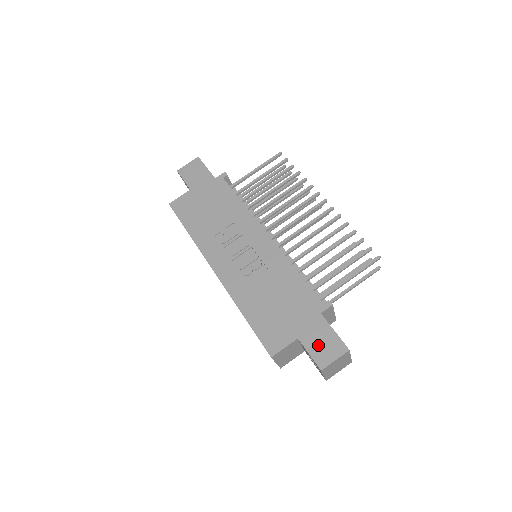
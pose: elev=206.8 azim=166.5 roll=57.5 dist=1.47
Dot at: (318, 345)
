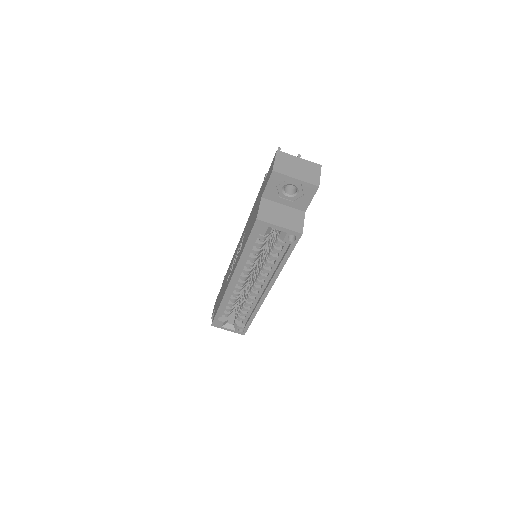
Dot at: (267, 178)
